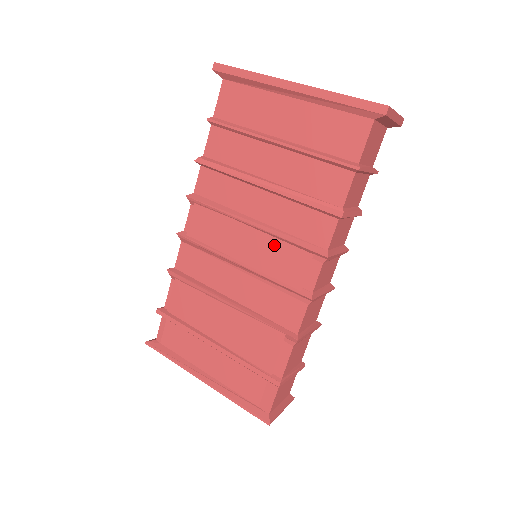
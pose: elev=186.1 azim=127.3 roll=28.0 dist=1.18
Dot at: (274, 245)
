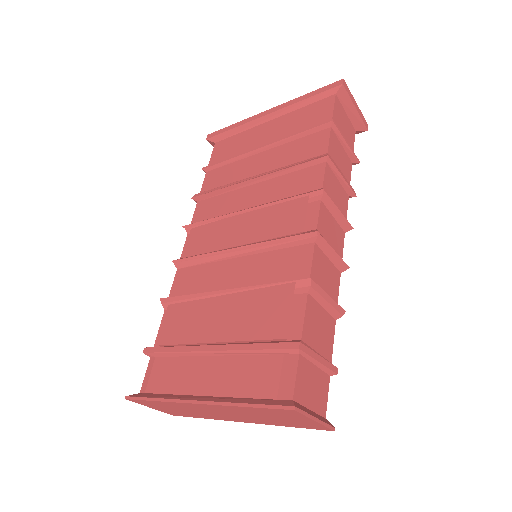
Dot at: (269, 212)
